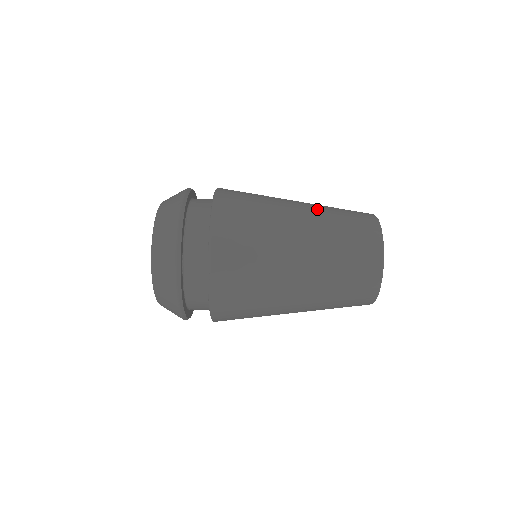
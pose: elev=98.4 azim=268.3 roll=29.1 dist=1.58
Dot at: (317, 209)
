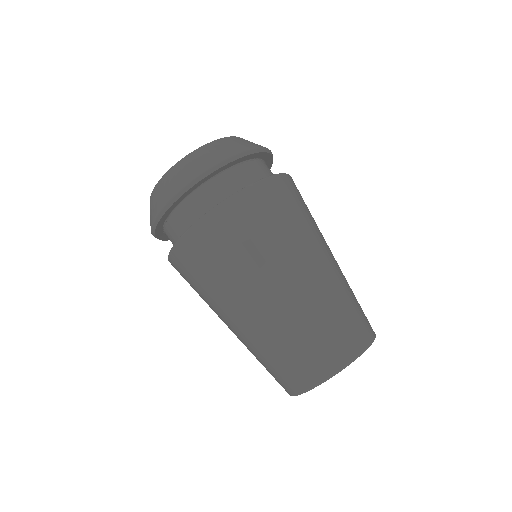
Dot at: occluded
